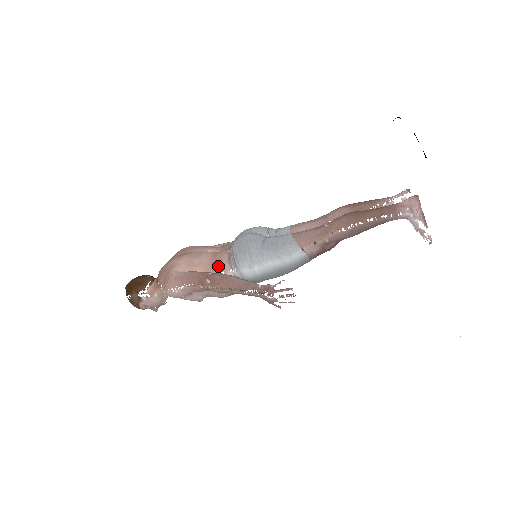
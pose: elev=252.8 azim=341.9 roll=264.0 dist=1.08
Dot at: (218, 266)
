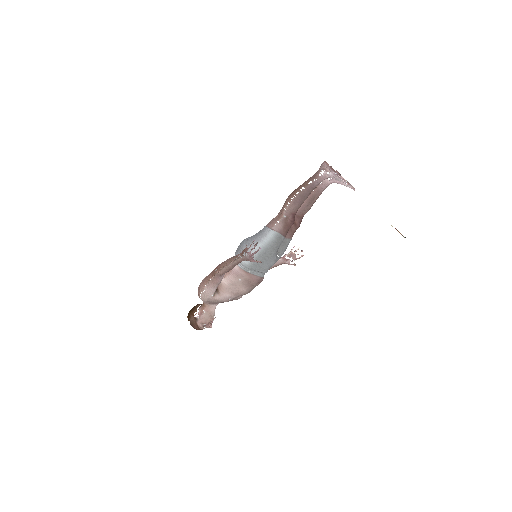
Dot at: occluded
